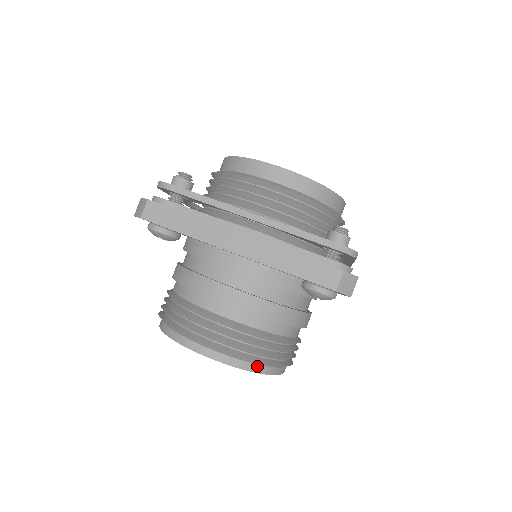
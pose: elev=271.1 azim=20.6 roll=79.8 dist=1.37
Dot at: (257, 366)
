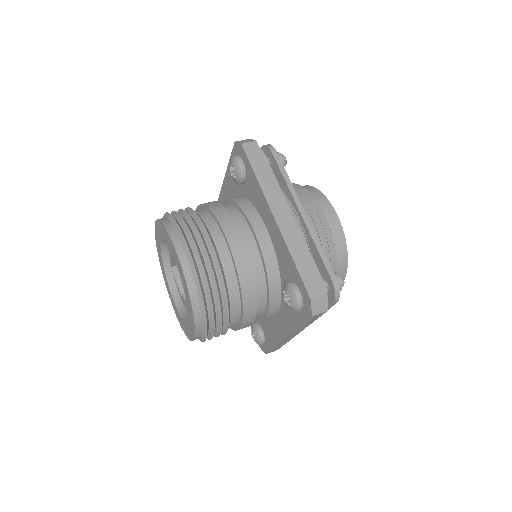
Dot at: (197, 302)
